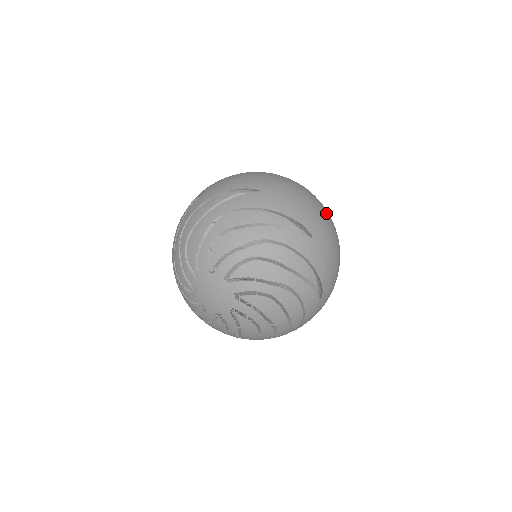
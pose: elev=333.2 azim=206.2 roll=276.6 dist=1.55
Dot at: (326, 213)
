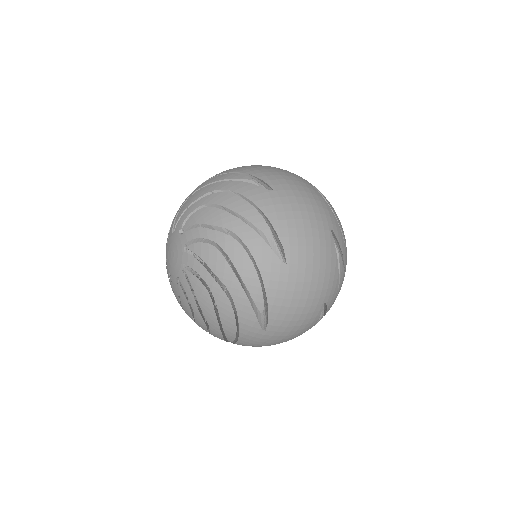
Dot at: occluded
